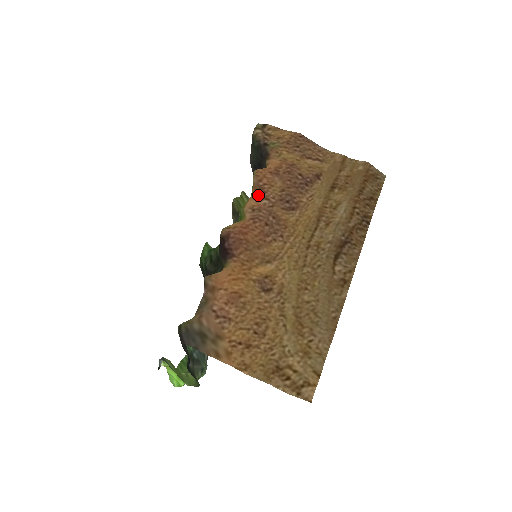
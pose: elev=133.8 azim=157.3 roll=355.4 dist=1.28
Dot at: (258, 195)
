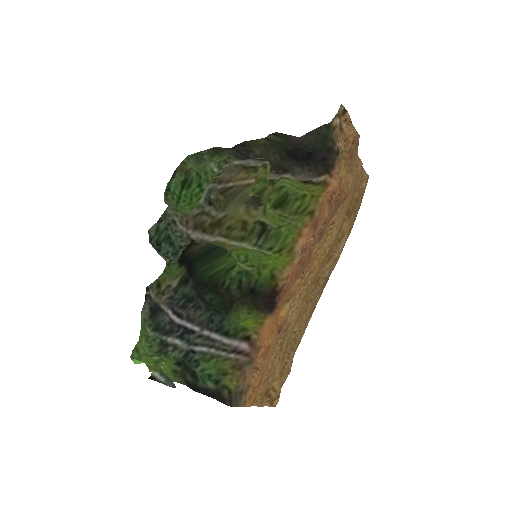
Dot at: (311, 232)
